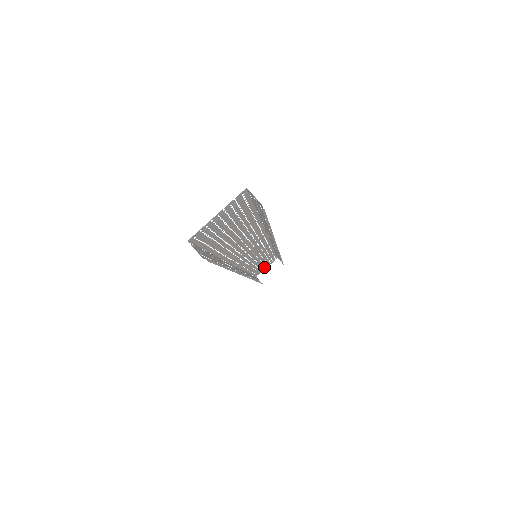
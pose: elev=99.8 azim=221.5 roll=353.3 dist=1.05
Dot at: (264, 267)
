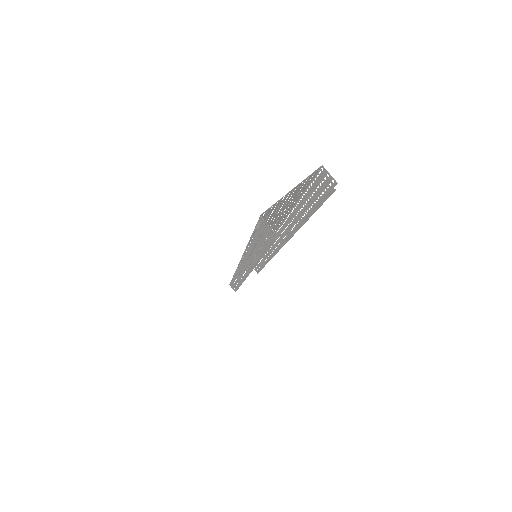
Dot at: occluded
